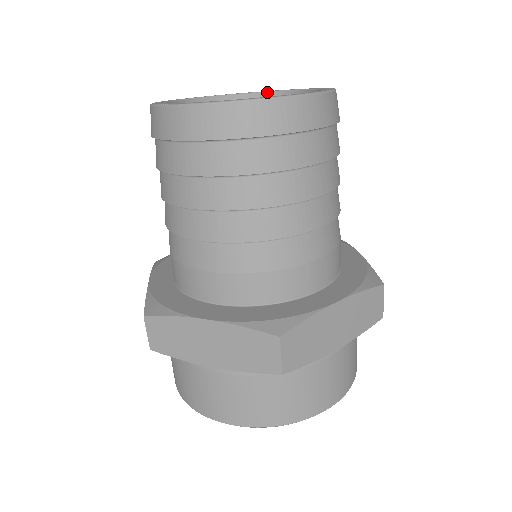
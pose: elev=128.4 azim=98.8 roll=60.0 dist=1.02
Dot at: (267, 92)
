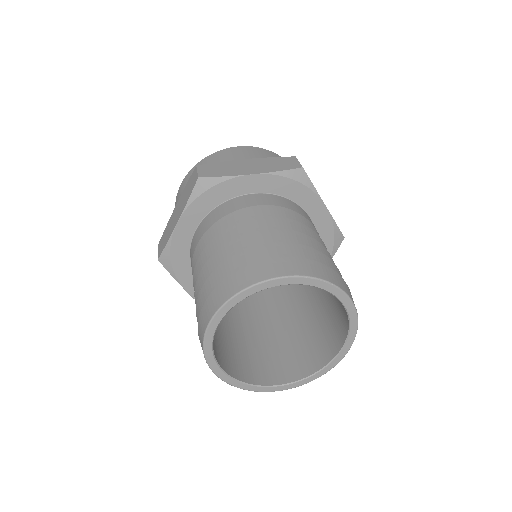
Dot at: occluded
